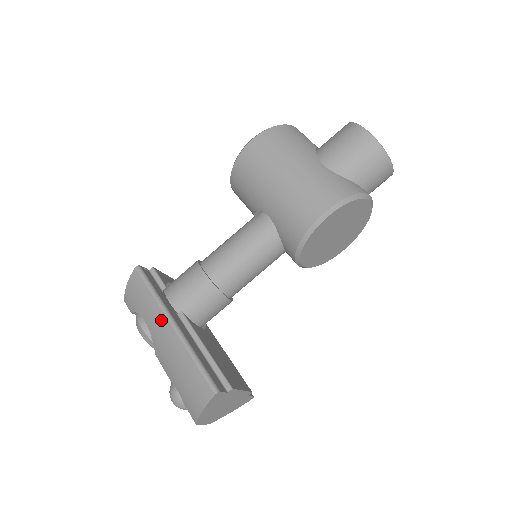
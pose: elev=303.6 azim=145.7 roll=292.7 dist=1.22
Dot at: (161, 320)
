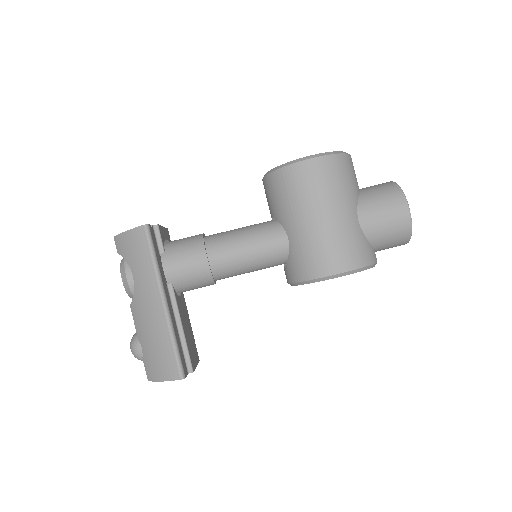
Dot at: (153, 290)
